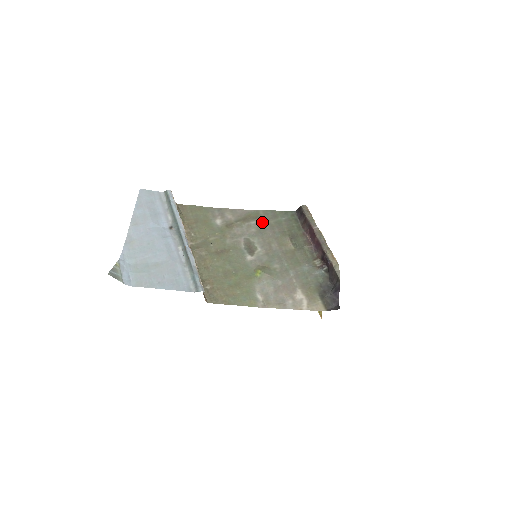
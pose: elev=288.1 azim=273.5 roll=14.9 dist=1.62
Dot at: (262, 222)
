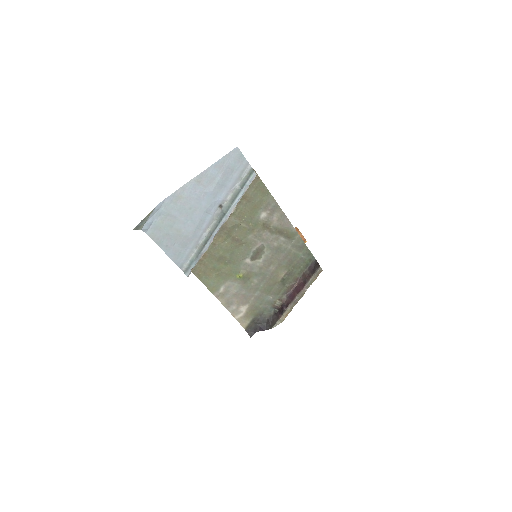
Dot at: (288, 244)
